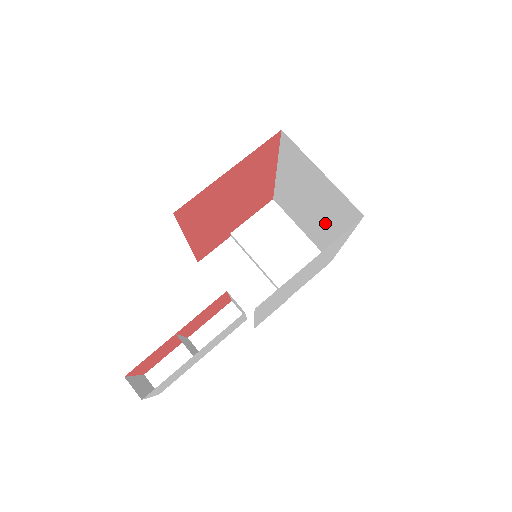
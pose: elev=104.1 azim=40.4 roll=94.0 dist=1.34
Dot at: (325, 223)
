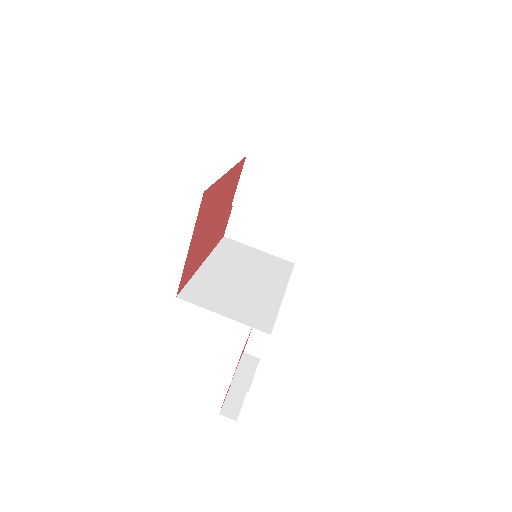
Dot at: occluded
